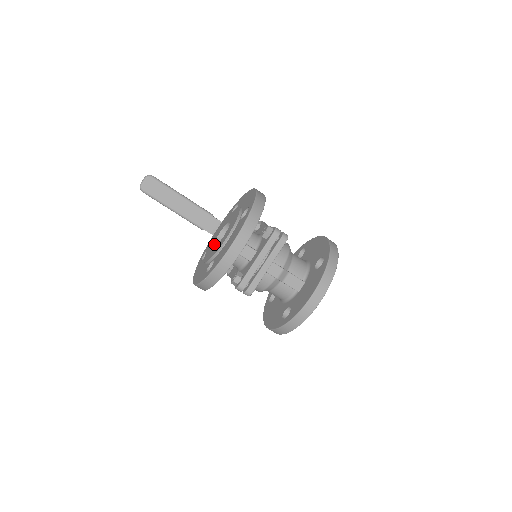
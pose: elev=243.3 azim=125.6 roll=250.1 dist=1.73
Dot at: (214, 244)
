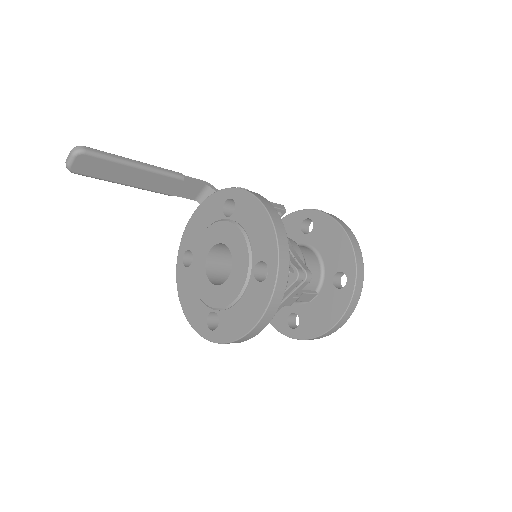
Dot at: (206, 266)
